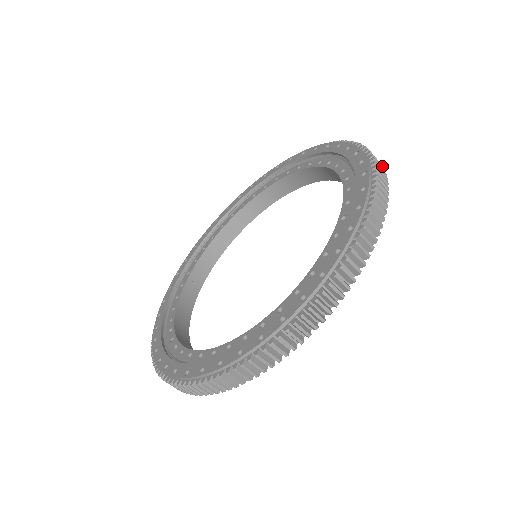
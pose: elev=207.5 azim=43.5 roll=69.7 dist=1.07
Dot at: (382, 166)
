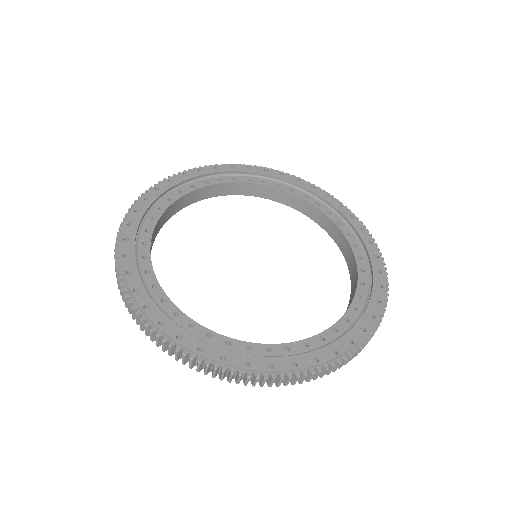
Dot at: occluded
